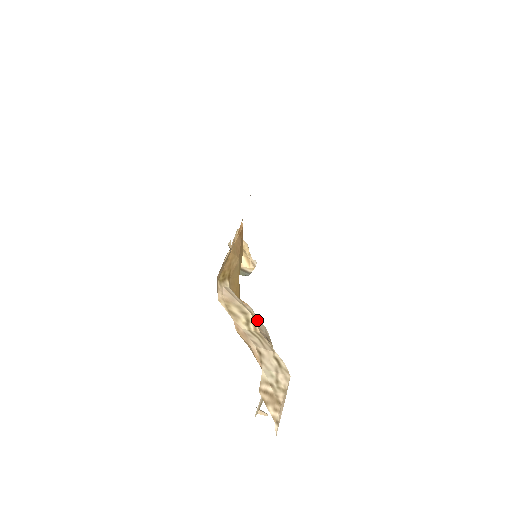
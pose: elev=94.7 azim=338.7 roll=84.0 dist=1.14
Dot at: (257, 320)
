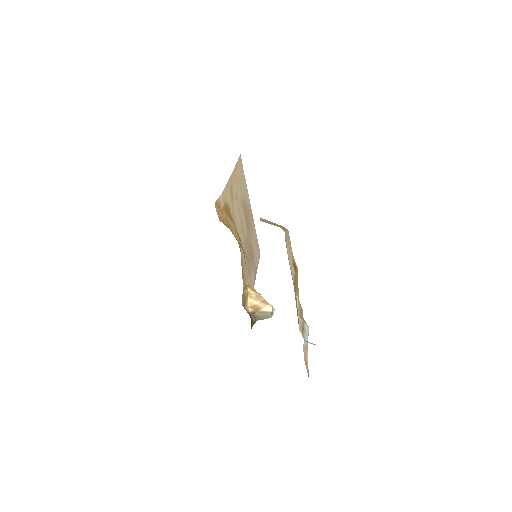
Dot at: occluded
